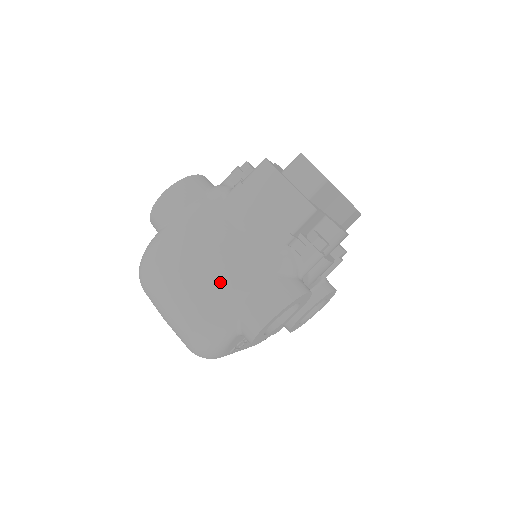
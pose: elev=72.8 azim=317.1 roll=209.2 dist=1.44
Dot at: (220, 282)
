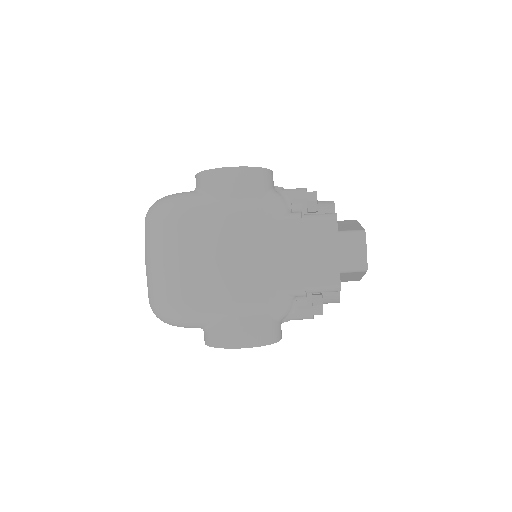
Dot at: (221, 288)
